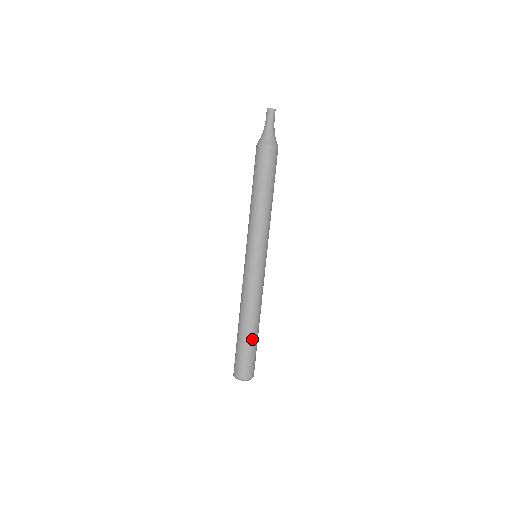
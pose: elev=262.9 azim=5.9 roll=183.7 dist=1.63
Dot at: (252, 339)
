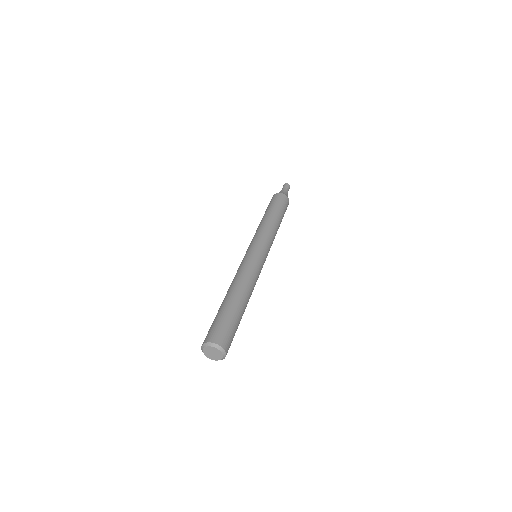
Dot at: (230, 305)
